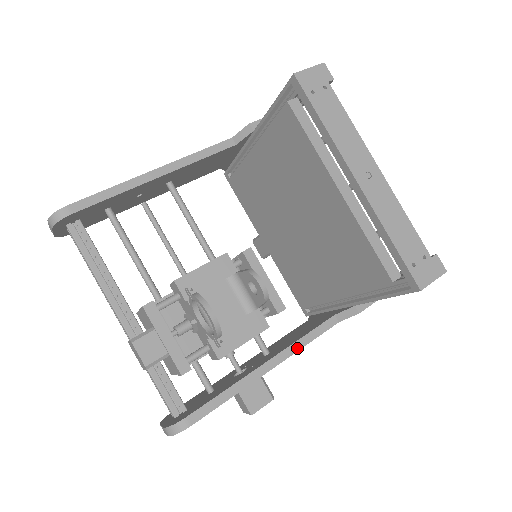
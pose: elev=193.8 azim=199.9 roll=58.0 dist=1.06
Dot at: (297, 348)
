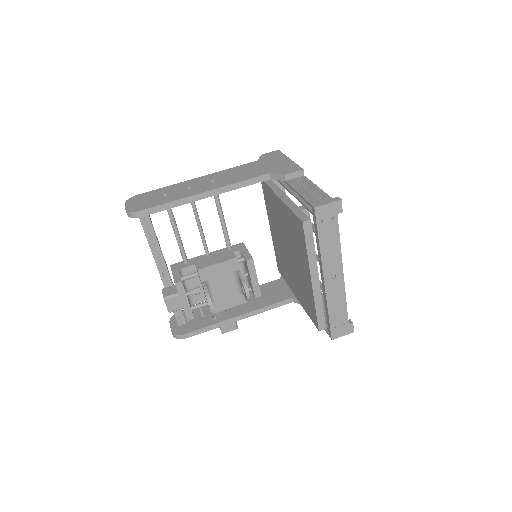
Dot at: (261, 312)
